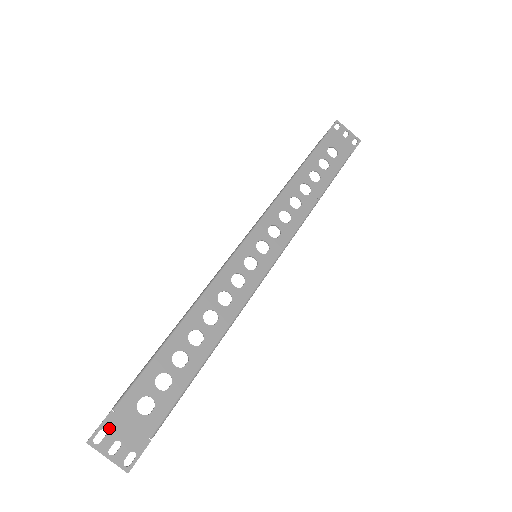
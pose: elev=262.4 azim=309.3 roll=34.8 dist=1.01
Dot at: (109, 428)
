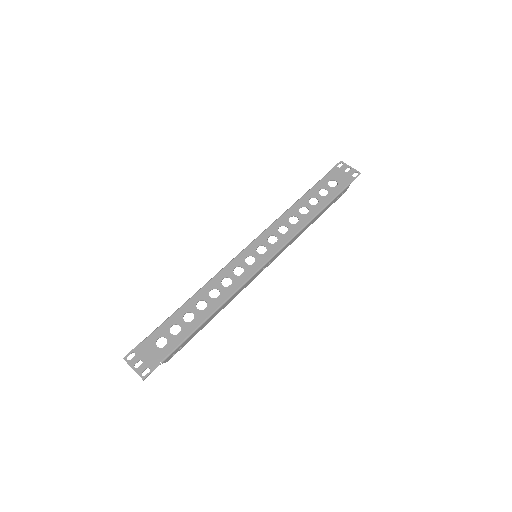
Dot at: (137, 352)
